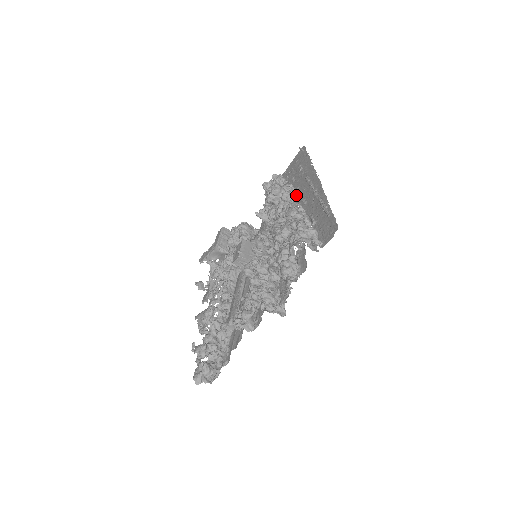
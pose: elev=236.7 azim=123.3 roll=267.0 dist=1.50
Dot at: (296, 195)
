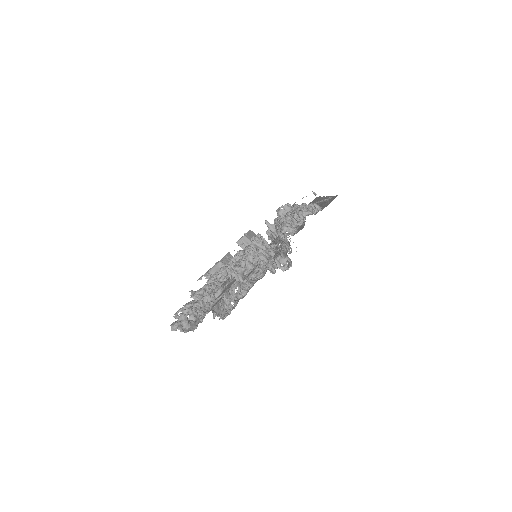
Dot at: occluded
